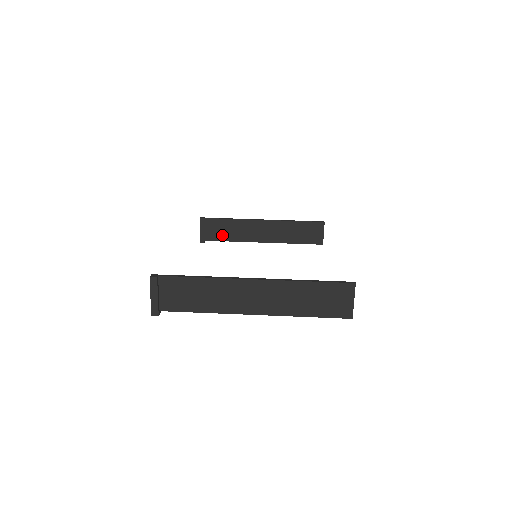
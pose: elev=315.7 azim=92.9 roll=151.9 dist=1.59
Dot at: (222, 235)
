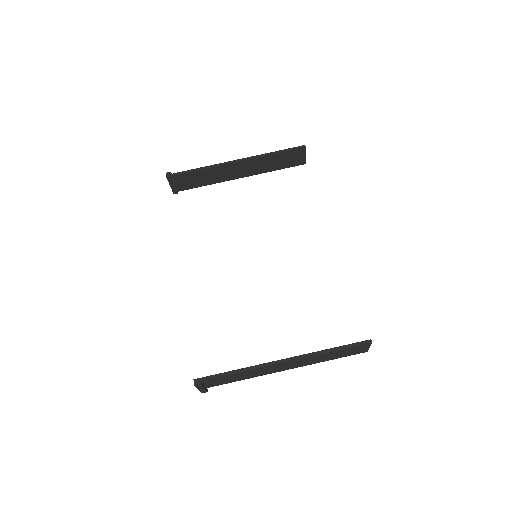
Dot at: (196, 183)
